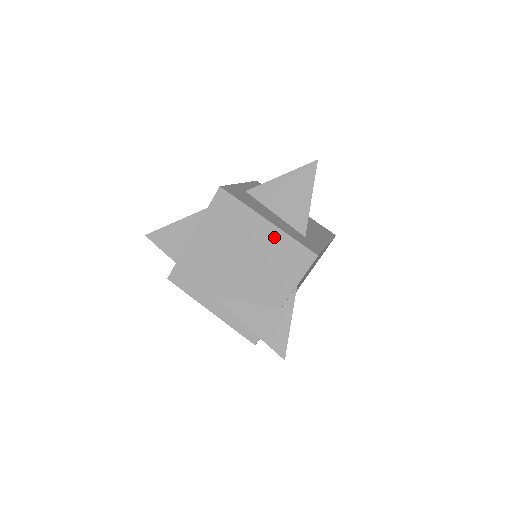
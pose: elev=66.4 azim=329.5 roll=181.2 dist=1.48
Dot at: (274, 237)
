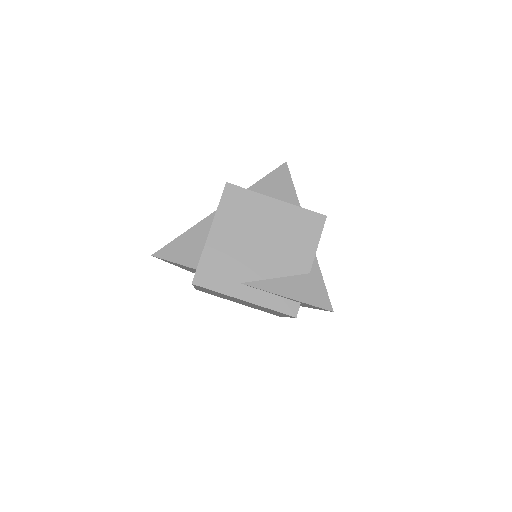
Dot at: (286, 212)
